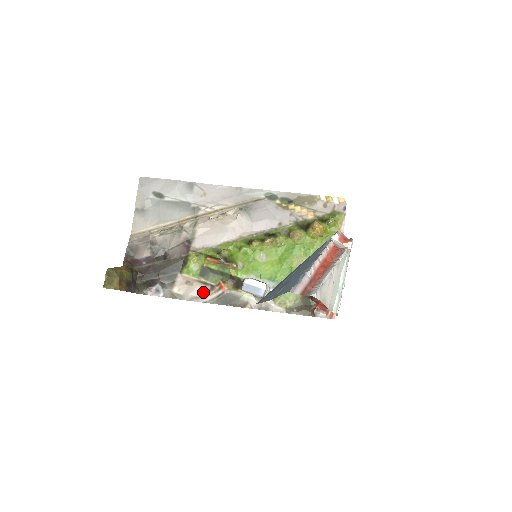
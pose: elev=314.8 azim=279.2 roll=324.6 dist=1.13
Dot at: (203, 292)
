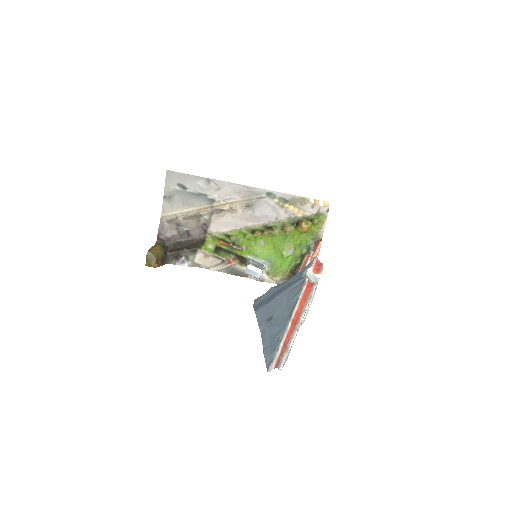
Dot at: (216, 263)
